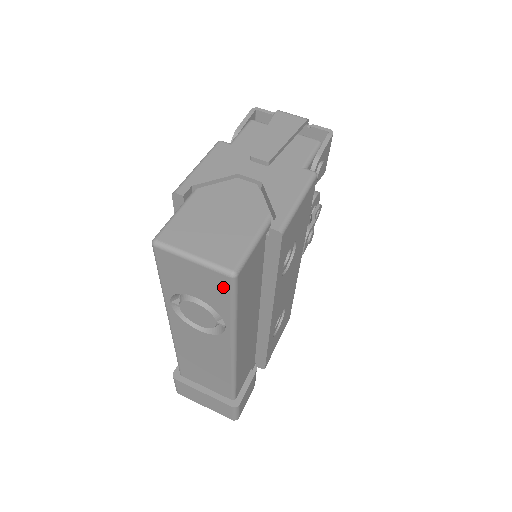
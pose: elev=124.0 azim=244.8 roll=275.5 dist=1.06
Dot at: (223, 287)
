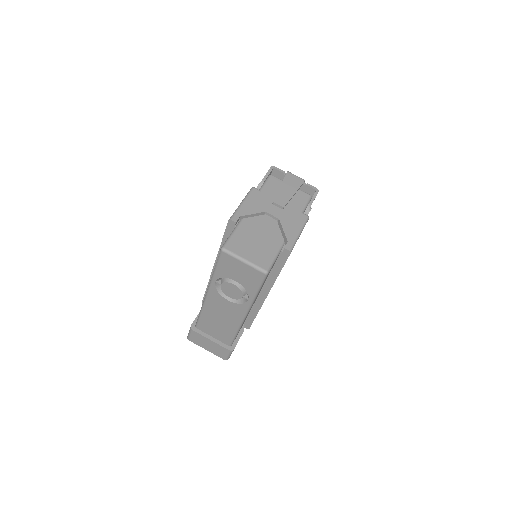
Dot at: (257, 278)
